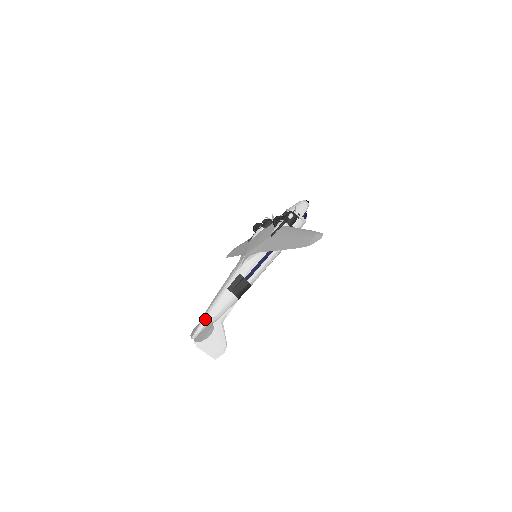
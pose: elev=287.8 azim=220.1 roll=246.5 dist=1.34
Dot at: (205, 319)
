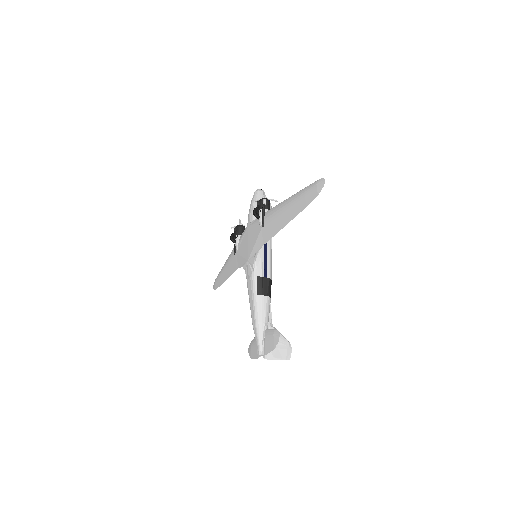
Dot at: (259, 332)
